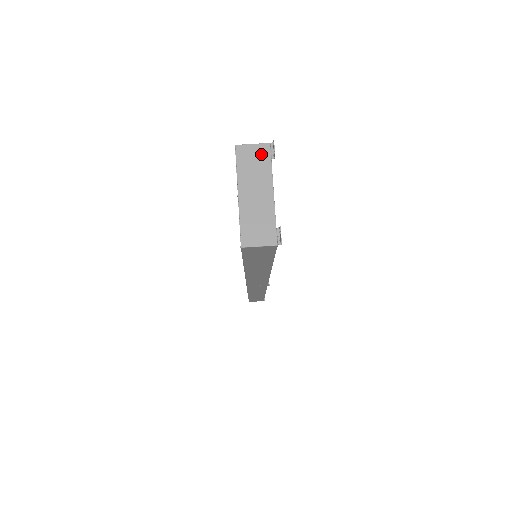
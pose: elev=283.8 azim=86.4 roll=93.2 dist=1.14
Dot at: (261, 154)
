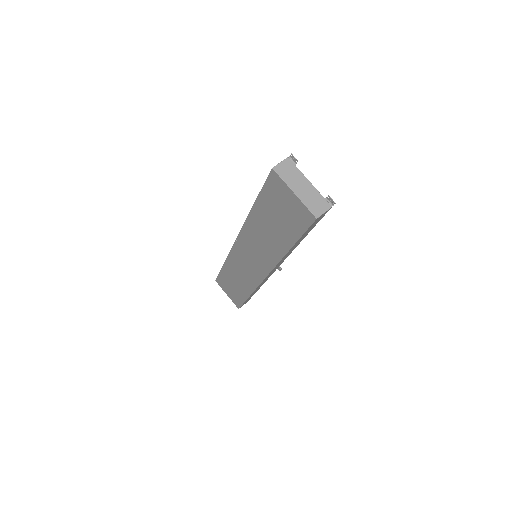
Dot at: (288, 165)
